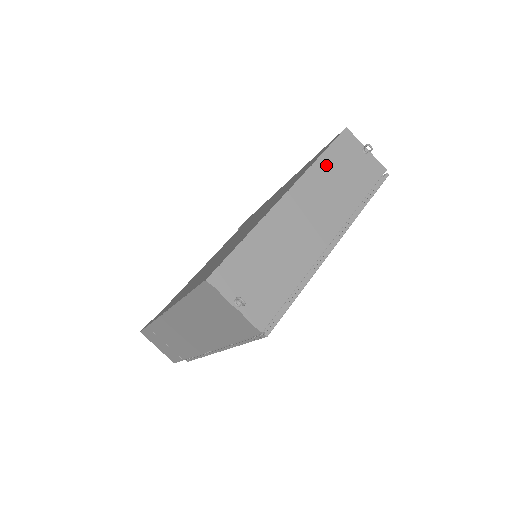
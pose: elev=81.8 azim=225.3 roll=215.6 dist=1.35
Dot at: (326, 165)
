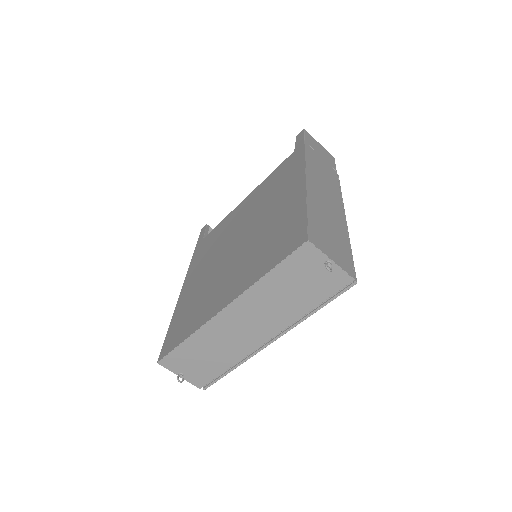
Dot at: (271, 283)
